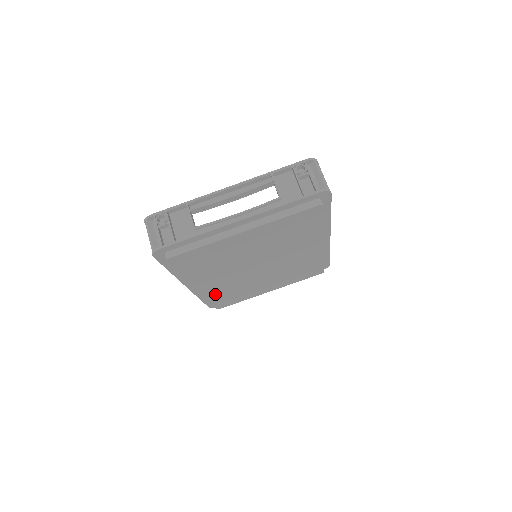
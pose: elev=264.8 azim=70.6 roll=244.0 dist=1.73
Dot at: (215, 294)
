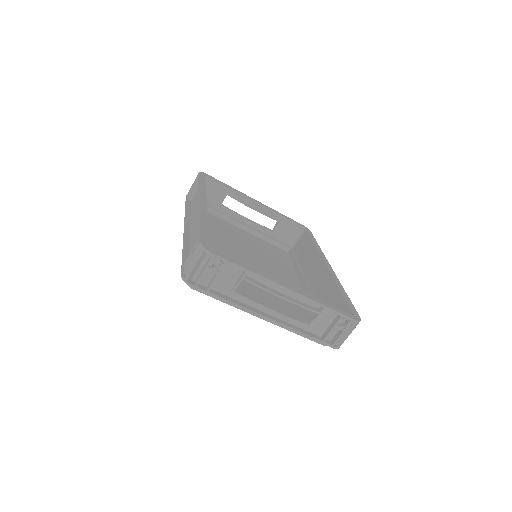
Dot at: occluded
